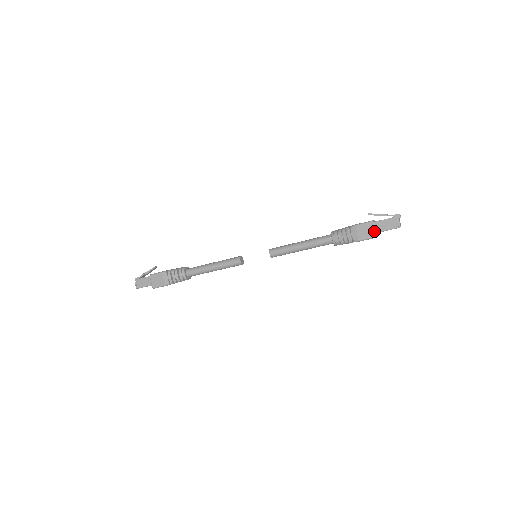
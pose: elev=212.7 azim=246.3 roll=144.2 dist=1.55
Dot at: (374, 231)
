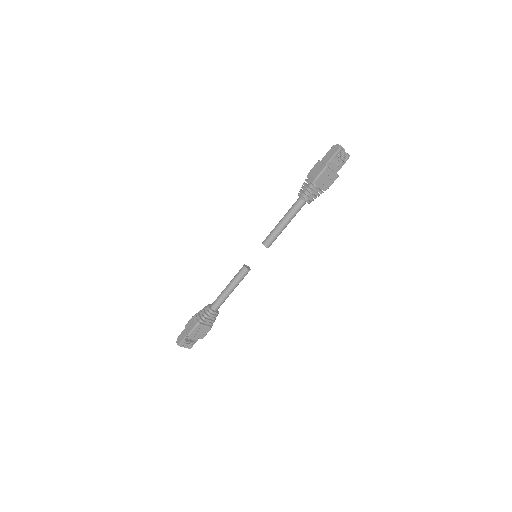
Dot at: (322, 165)
